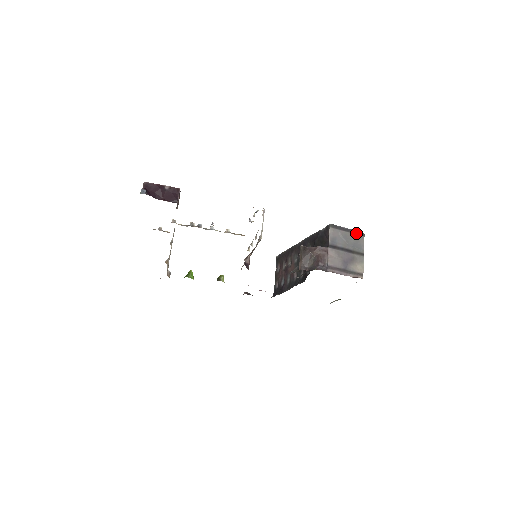
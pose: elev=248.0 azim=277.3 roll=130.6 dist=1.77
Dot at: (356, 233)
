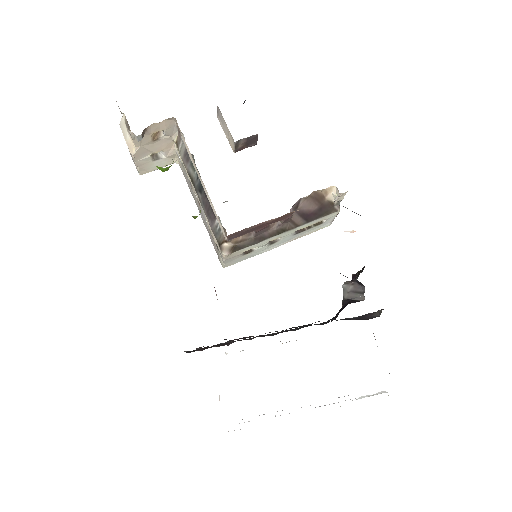
Dot at: occluded
